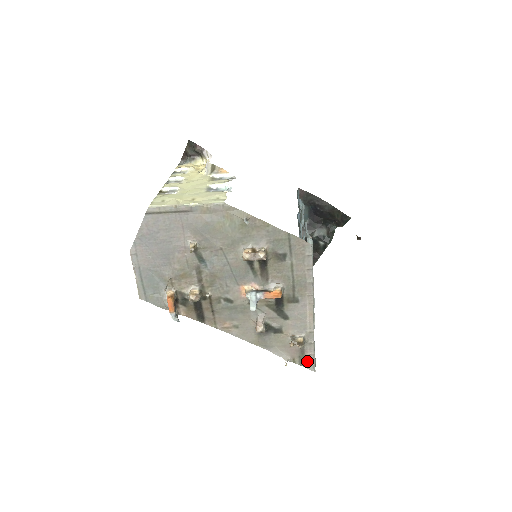
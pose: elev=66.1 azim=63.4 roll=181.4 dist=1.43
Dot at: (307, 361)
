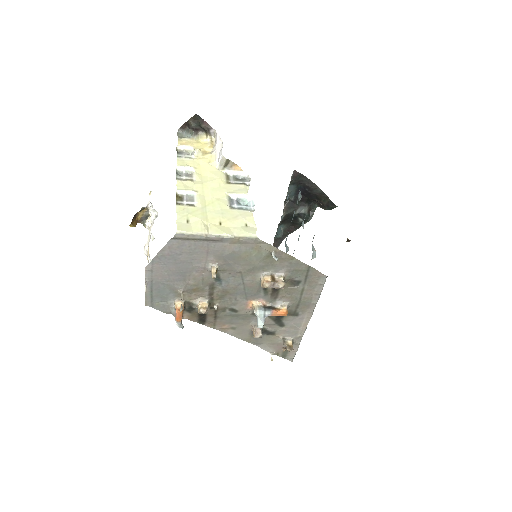
Dot at: (289, 355)
